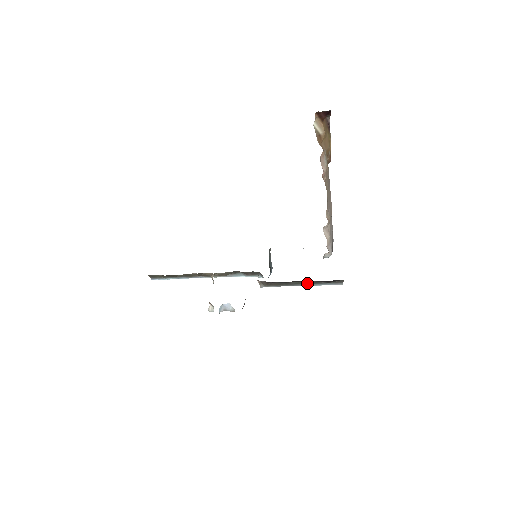
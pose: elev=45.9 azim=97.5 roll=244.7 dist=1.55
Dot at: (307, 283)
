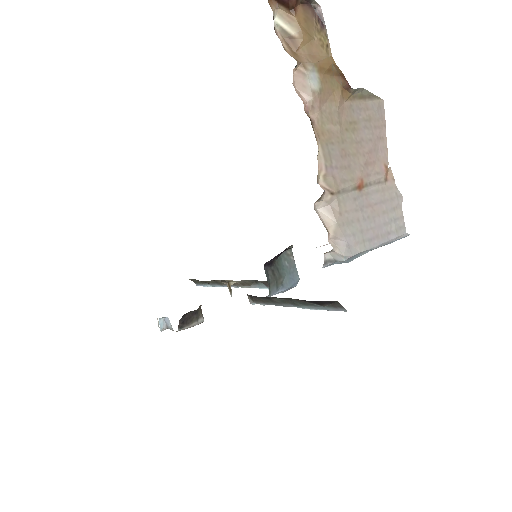
Dot at: (295, 302)
